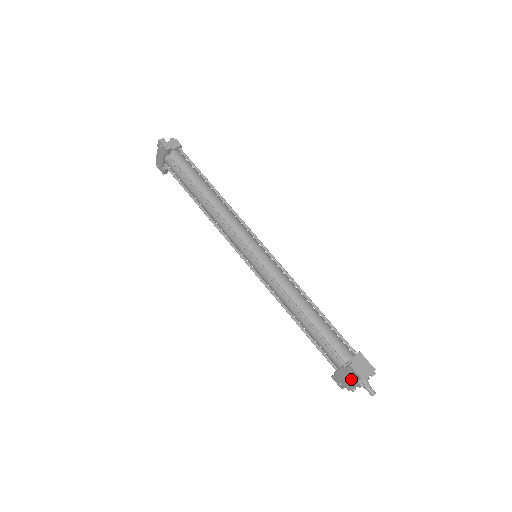
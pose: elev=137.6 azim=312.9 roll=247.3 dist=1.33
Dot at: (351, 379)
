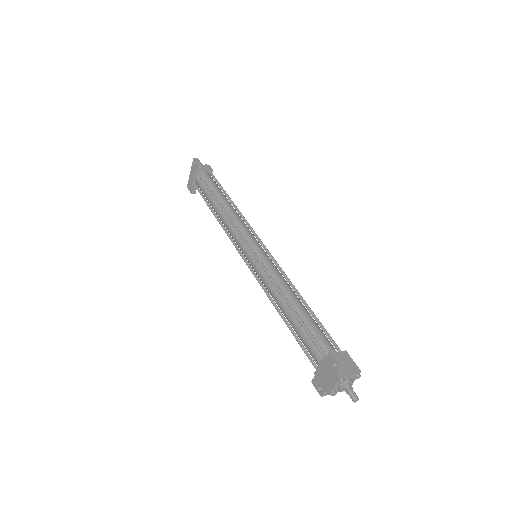
Dot at: (331, 373)
